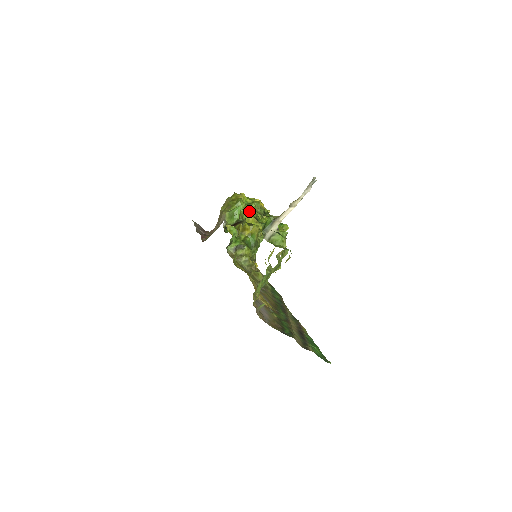
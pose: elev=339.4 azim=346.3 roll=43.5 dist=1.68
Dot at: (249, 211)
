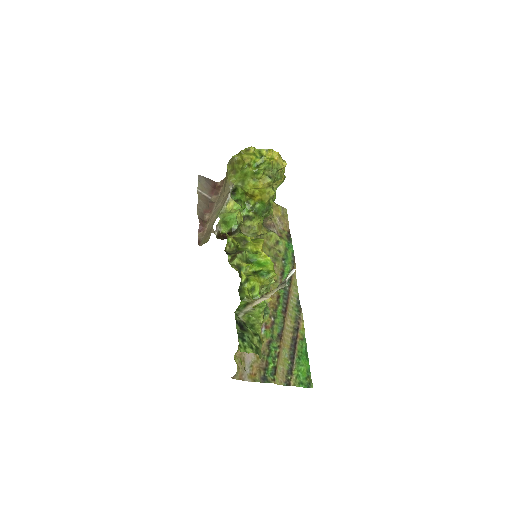
Dot at: (257, 177)
